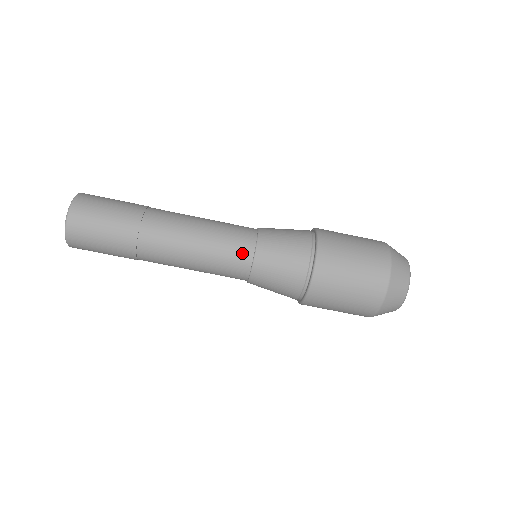
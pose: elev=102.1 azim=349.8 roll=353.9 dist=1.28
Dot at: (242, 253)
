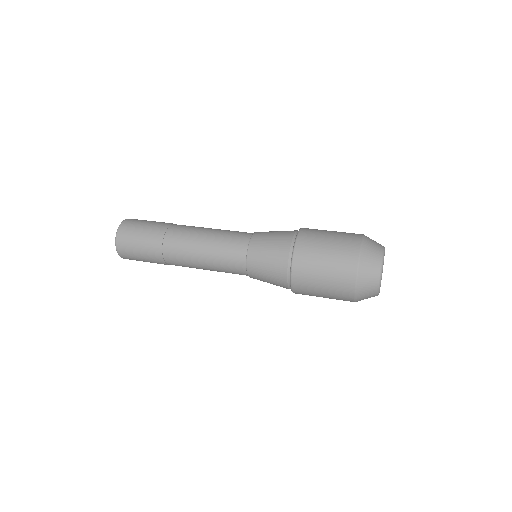
Dot at: (241, 239)
